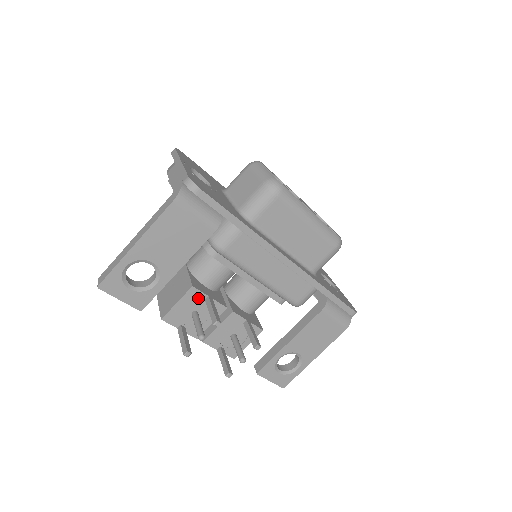
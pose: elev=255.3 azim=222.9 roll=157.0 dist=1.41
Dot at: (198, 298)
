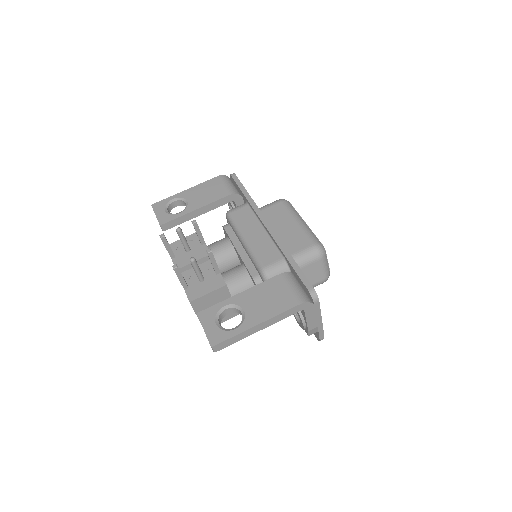
Dot at: (197, 240)
